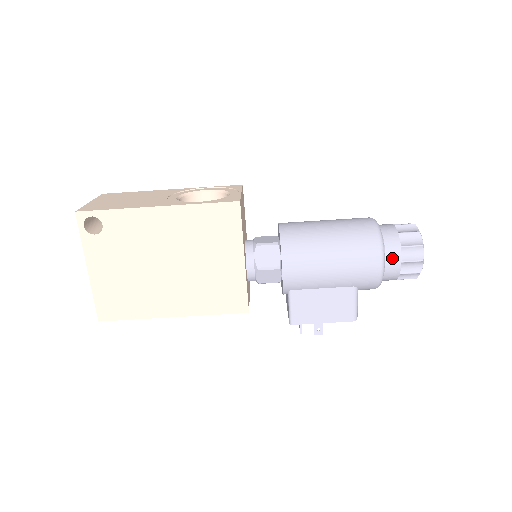
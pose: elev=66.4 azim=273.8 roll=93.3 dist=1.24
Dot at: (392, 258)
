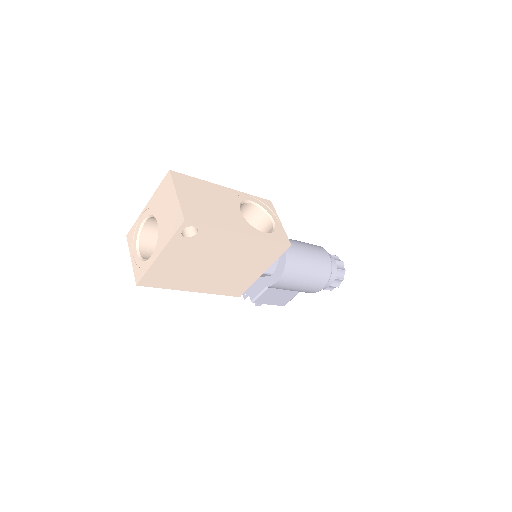
Dot at: (328, 283)
